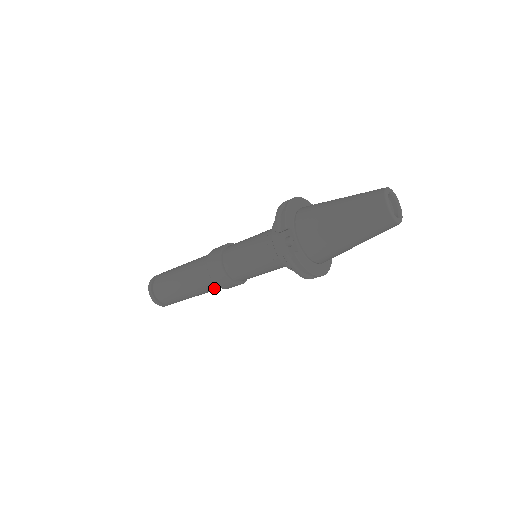
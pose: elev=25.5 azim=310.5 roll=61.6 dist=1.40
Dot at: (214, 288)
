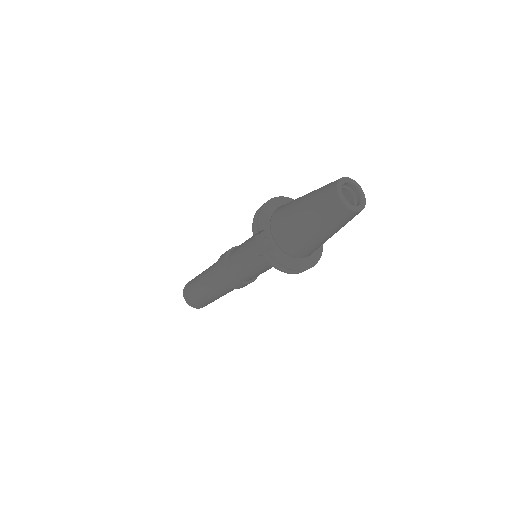
Dot at: (229, 289)
